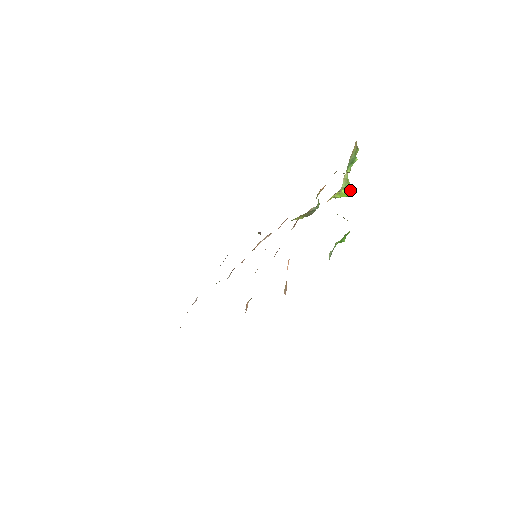
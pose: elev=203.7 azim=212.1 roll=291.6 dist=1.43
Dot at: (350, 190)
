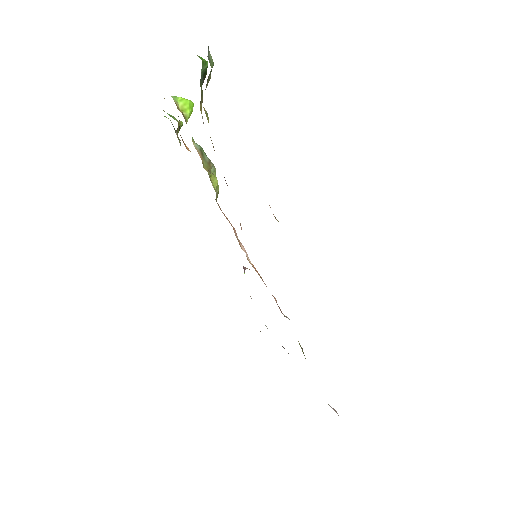
Dot at: (183, 99)
